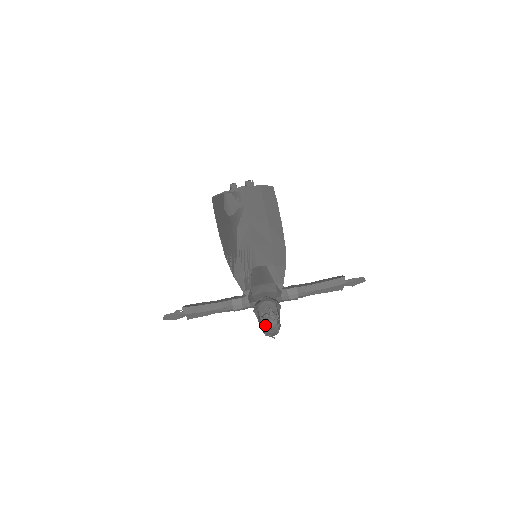
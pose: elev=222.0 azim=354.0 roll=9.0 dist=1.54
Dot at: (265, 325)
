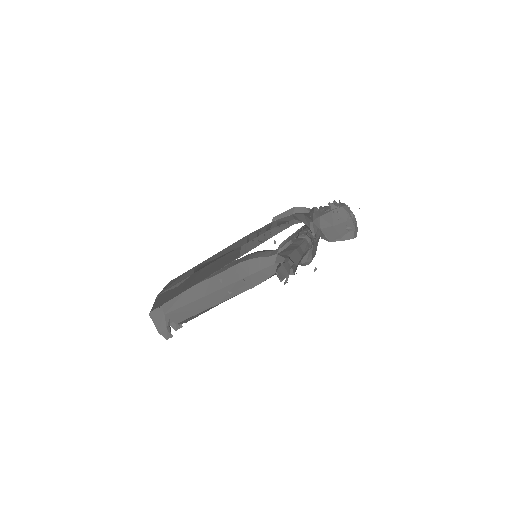
Dot at: (342, 206)
